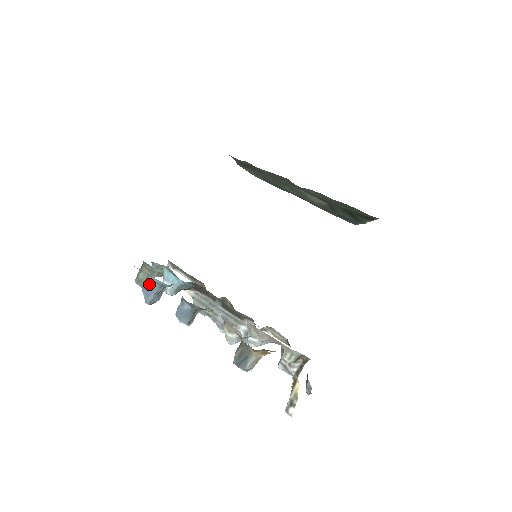
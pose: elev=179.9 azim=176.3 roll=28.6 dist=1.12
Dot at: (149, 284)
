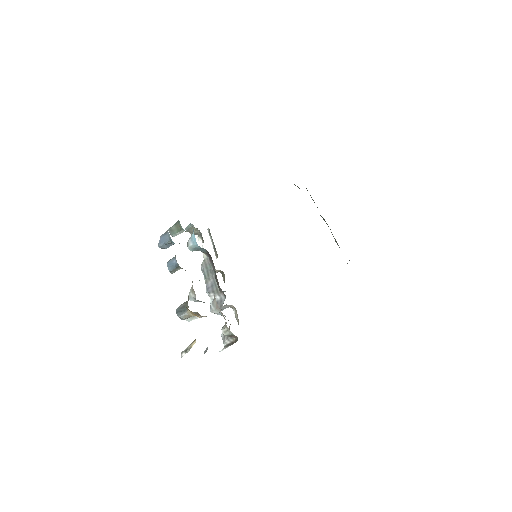
Dot at: (166, 235)
